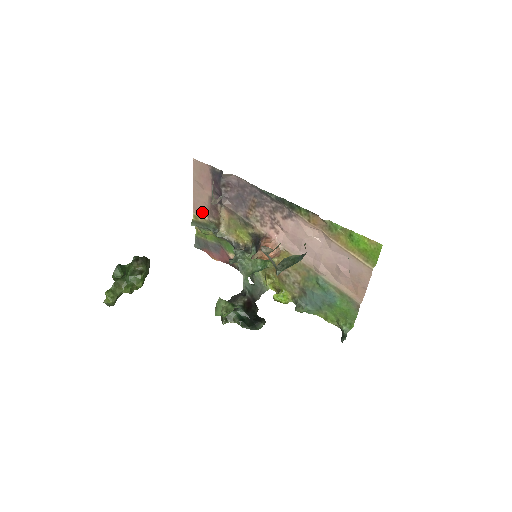
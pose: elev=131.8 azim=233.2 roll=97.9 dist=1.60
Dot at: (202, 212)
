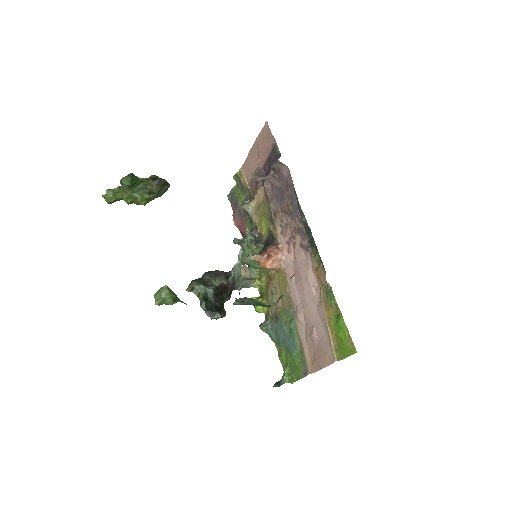
Dot at: (247, 174)
